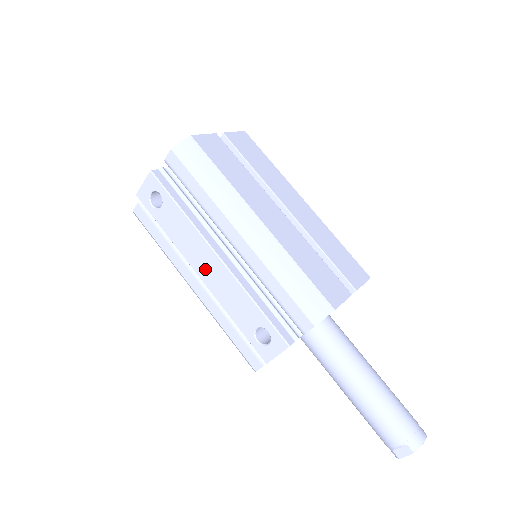
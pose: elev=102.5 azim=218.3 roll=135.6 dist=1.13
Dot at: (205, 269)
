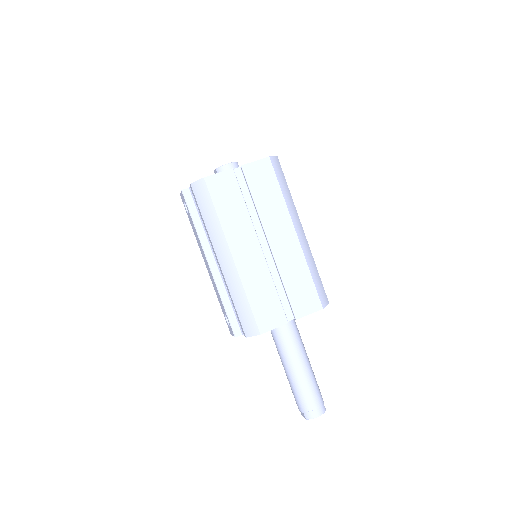
Dot at: (206, 265)
